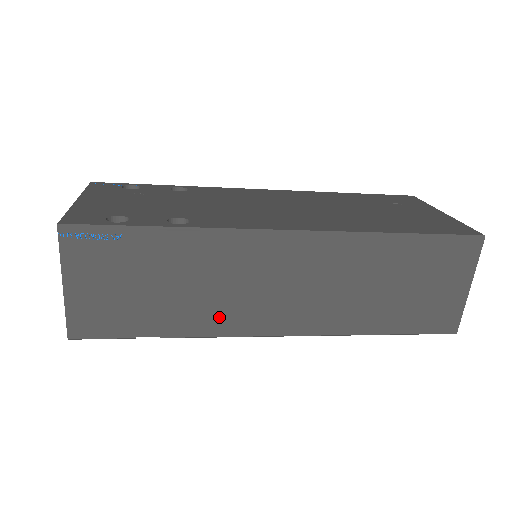
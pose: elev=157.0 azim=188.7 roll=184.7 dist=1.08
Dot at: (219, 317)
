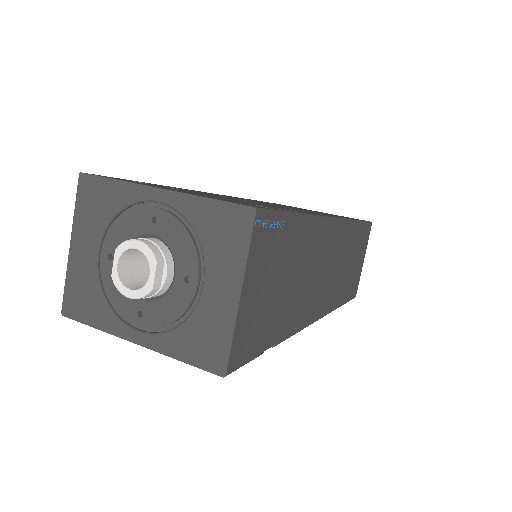
Dot at: (301, 310)
